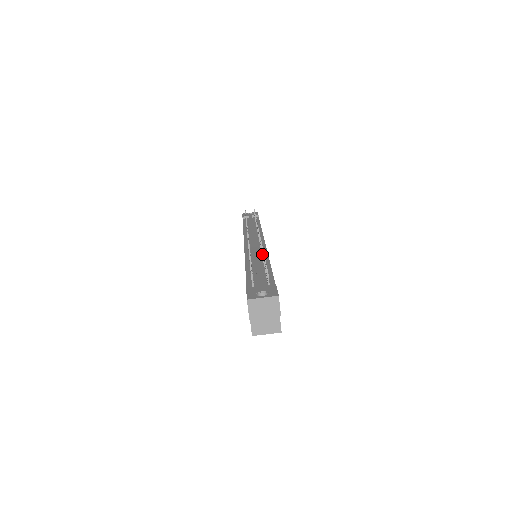
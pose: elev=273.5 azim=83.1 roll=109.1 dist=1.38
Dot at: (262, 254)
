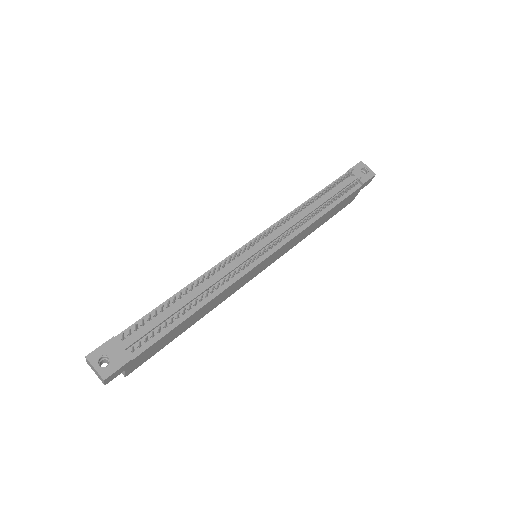
Dot at: (207, 292)
